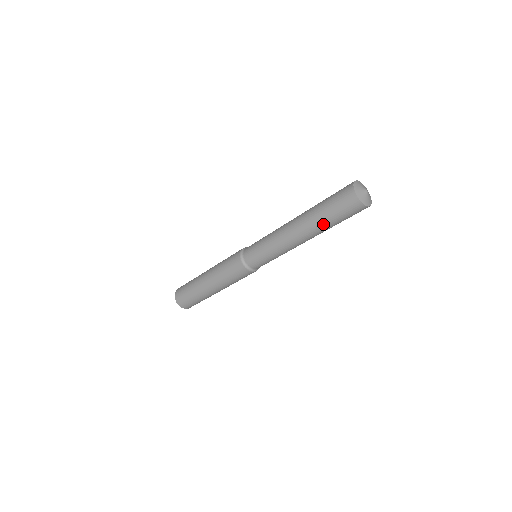
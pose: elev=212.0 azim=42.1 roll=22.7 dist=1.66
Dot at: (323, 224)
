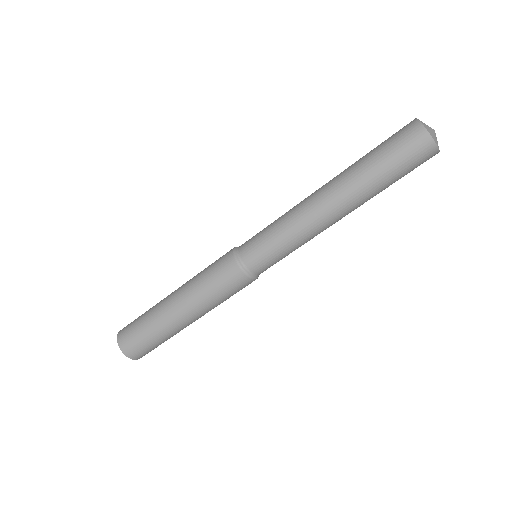
Dot at: (369, 178)
